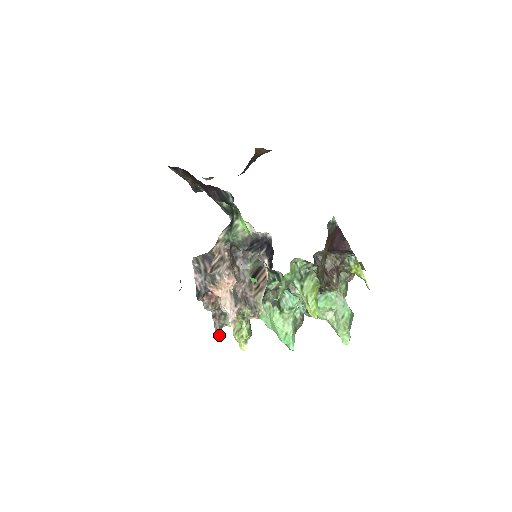
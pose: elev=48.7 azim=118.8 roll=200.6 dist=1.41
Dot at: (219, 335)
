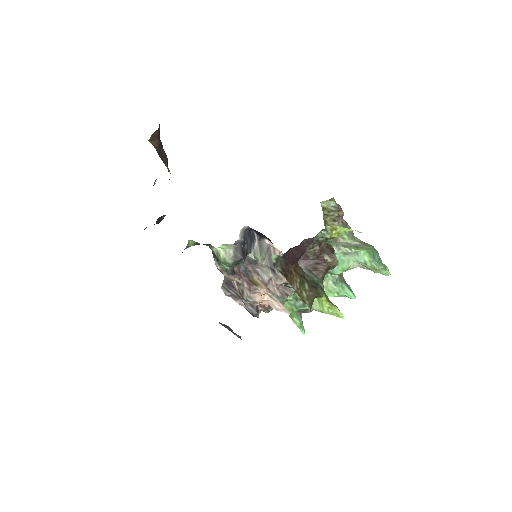
Dot at: occluded
